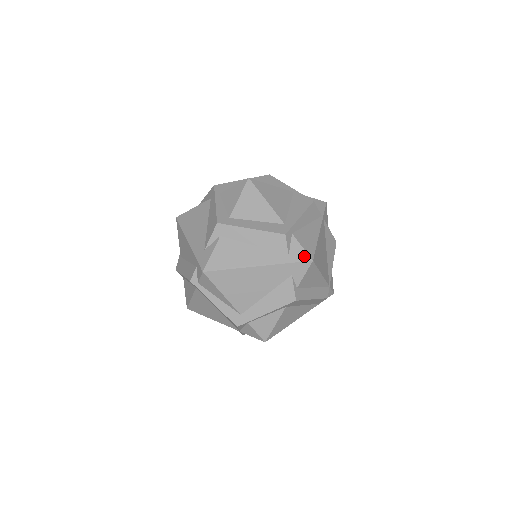
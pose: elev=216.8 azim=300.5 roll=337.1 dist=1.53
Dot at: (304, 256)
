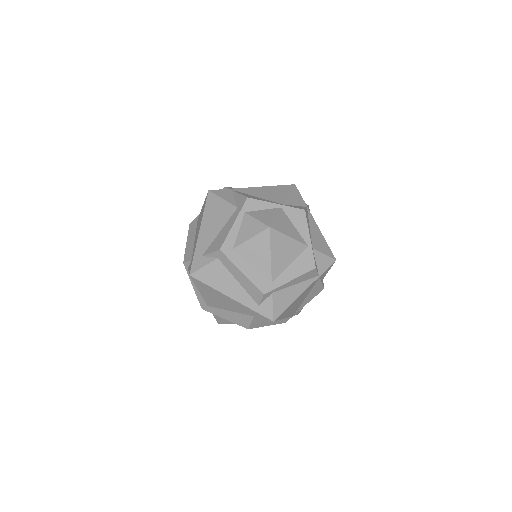
Dot at: (269, 314)
